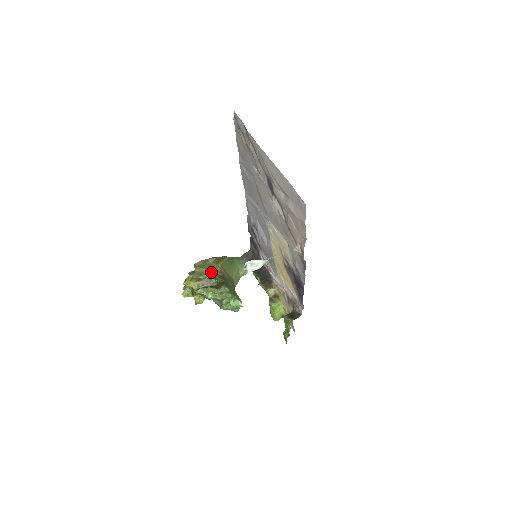
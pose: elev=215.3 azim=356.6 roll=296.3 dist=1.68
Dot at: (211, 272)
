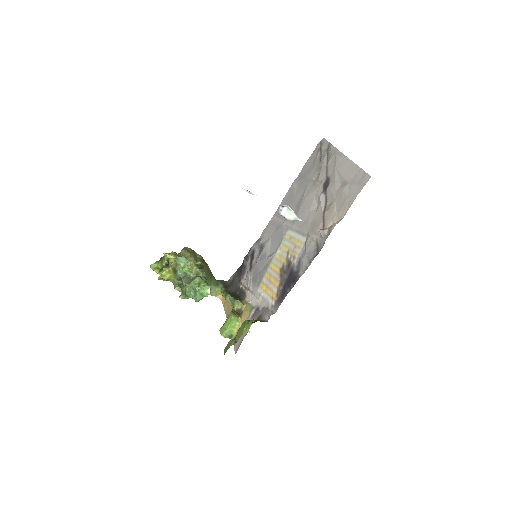
Dot at: (194, 262)
